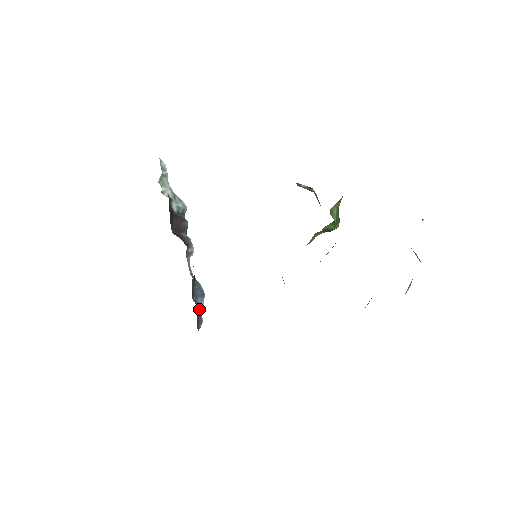
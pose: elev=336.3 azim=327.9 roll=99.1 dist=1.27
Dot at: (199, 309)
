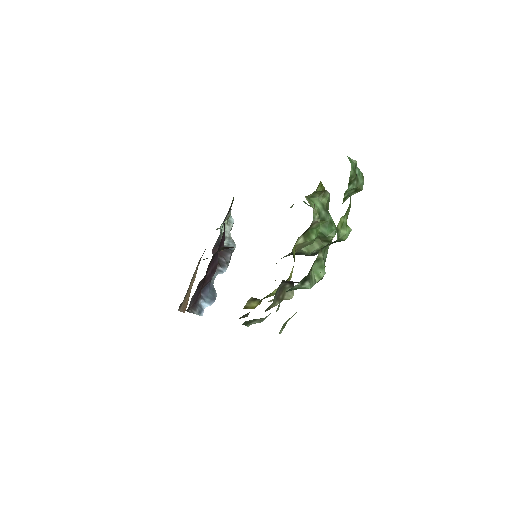
Dot at: (204, 307)
